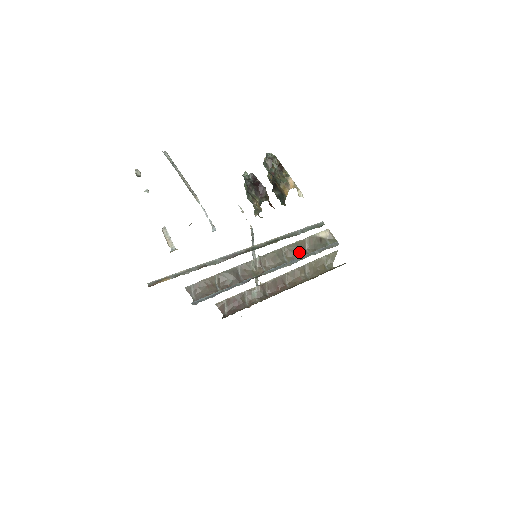
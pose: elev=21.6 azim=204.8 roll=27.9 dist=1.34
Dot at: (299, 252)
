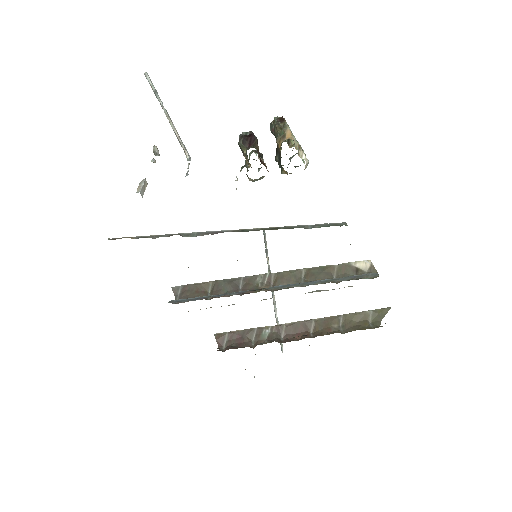
Dot at: (323, 277)
